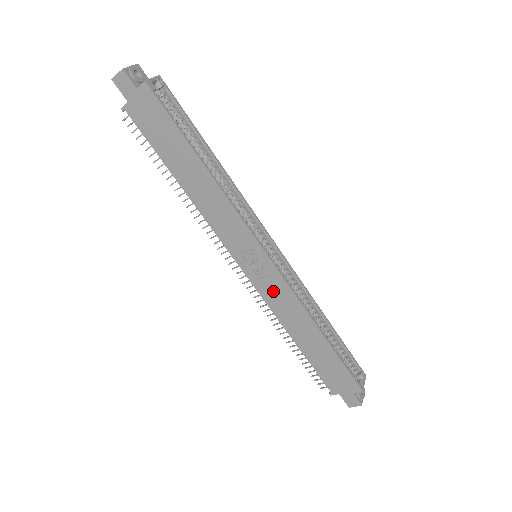
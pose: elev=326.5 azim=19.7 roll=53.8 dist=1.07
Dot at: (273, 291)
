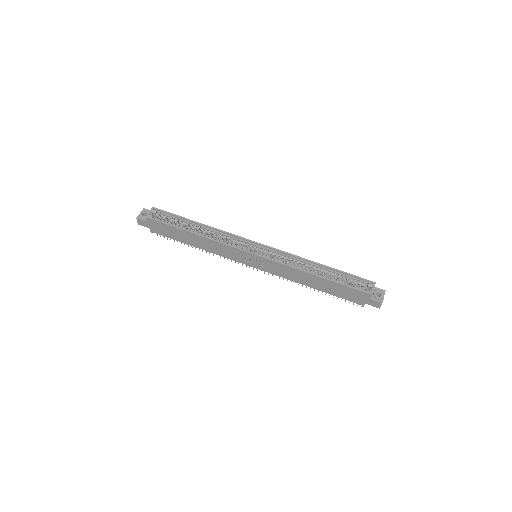
Dot at: (276, 269)
